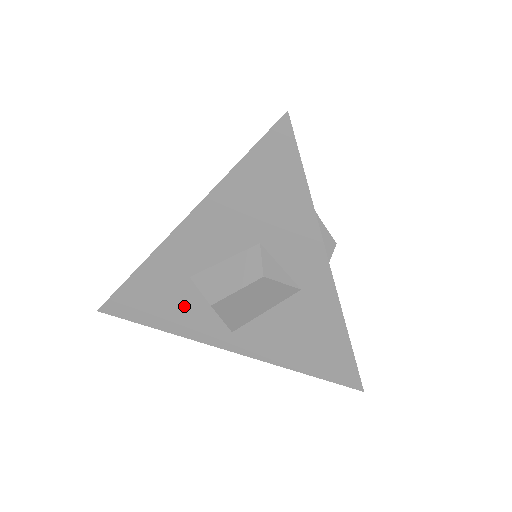
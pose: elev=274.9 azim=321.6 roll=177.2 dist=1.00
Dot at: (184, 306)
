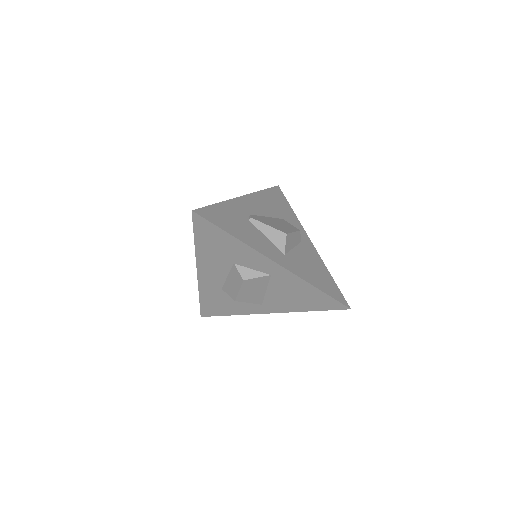
Dot at: (231, 301)
